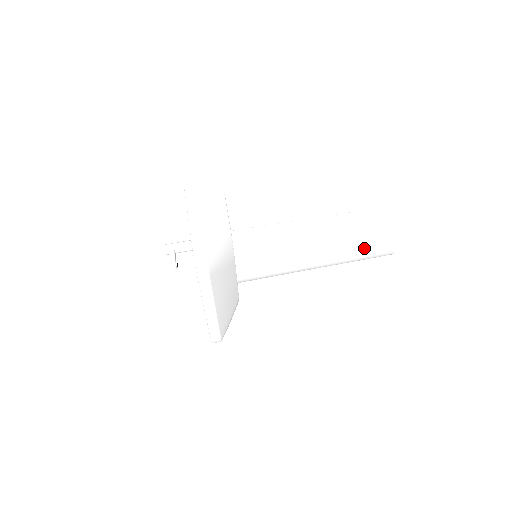
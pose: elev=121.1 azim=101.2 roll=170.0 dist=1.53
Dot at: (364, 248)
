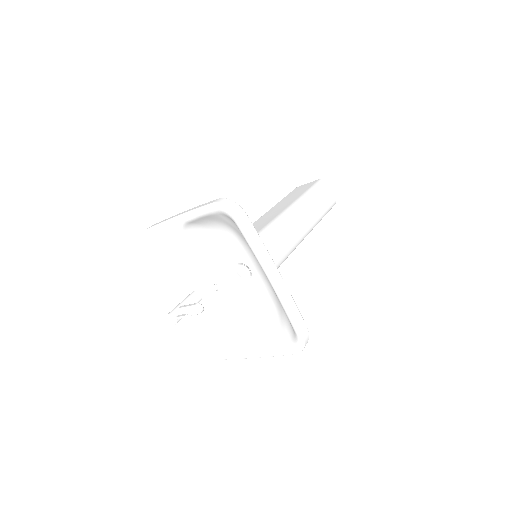
Dot at: (317, 197)
